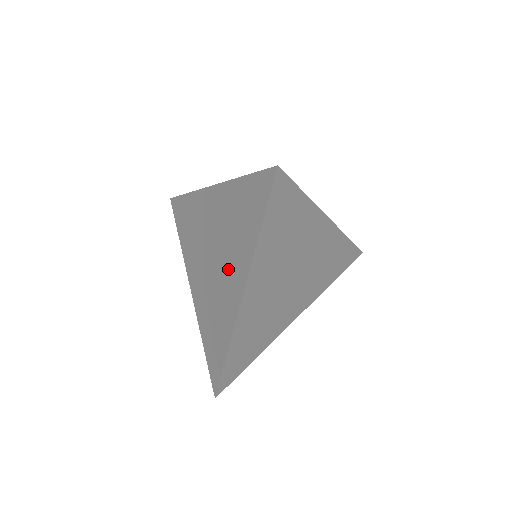
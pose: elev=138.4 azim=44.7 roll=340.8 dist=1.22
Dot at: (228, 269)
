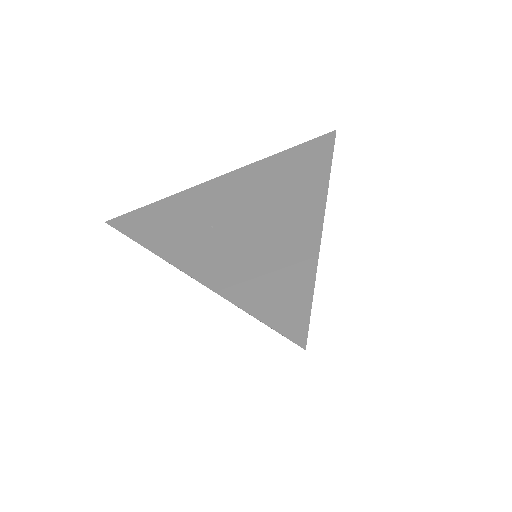
Dot at: occluded
